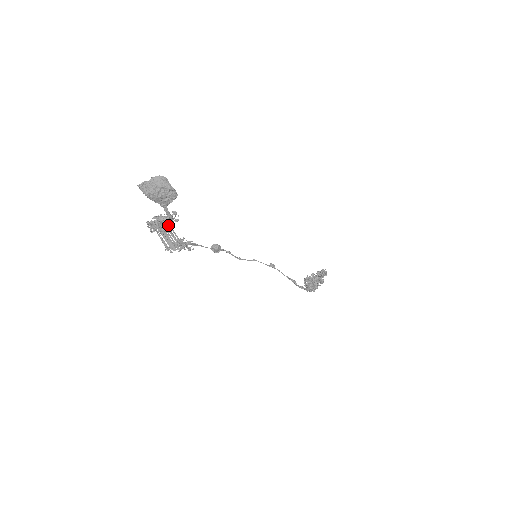
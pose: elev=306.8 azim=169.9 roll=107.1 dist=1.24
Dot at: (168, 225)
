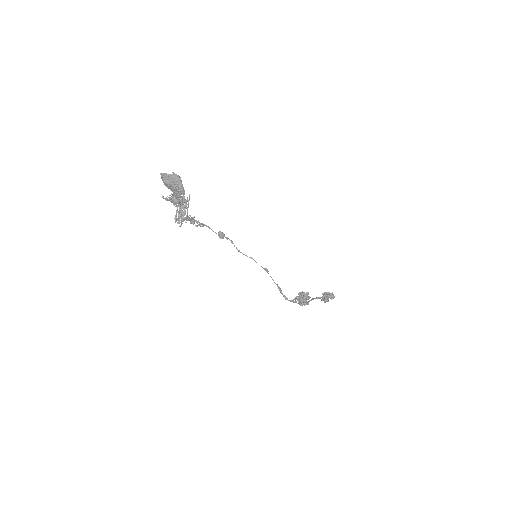
Dot at: (177, 206)
